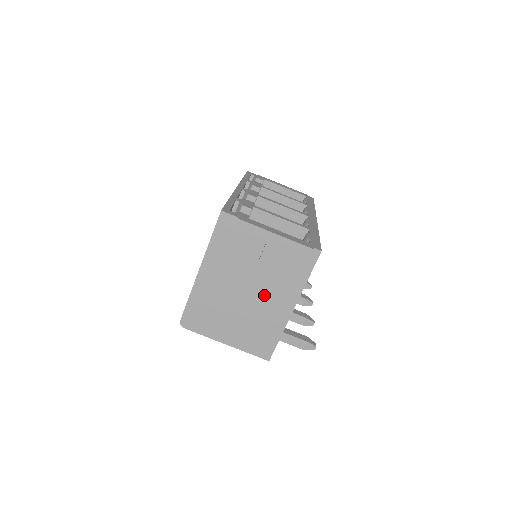
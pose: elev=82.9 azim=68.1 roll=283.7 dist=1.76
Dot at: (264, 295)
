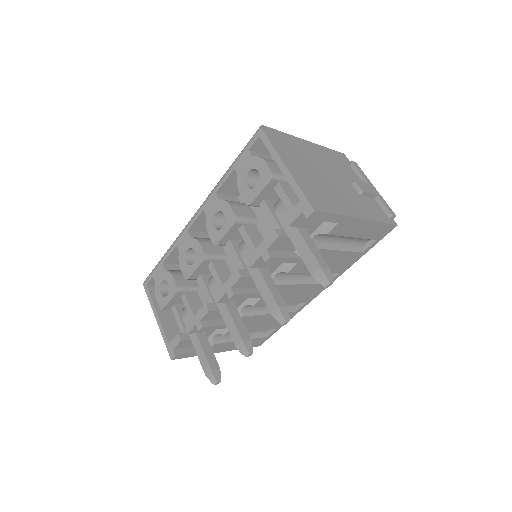
Dot at: (343, 192)
